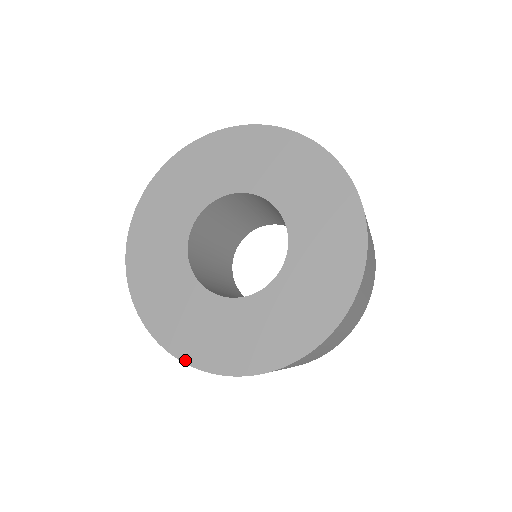
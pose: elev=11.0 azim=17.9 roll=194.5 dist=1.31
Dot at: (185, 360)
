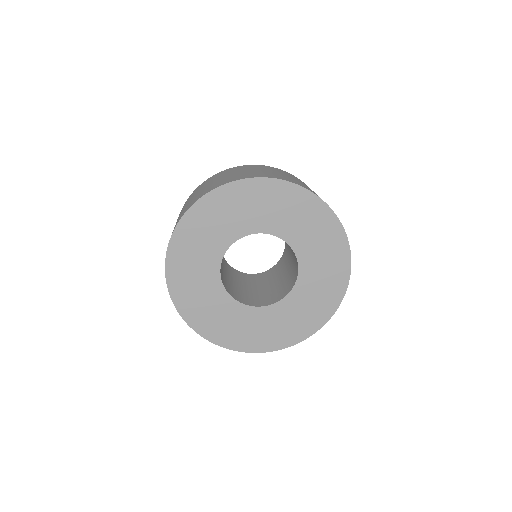
Dot at: (171, 293)
